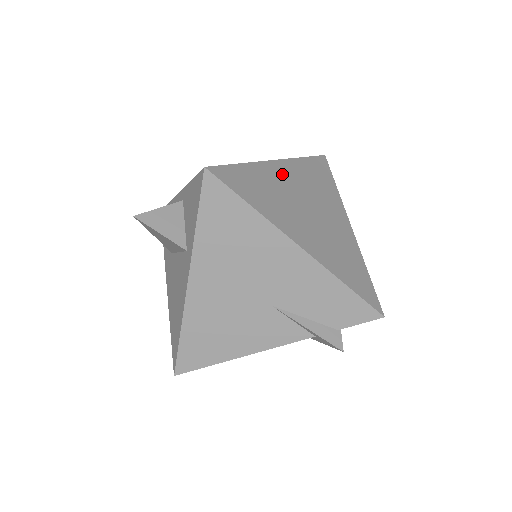
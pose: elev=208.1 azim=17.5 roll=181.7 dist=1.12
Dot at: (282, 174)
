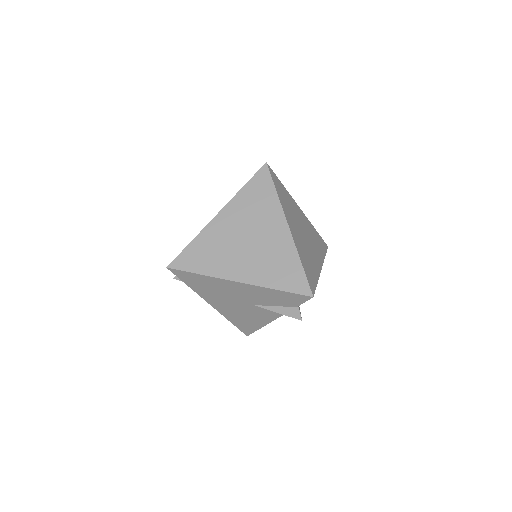
Dot at: (222, 224)
